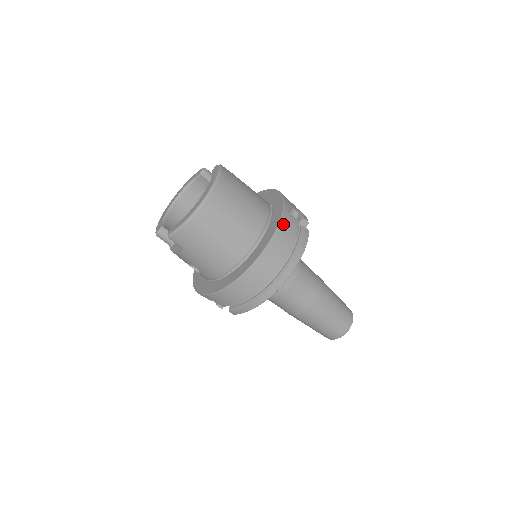
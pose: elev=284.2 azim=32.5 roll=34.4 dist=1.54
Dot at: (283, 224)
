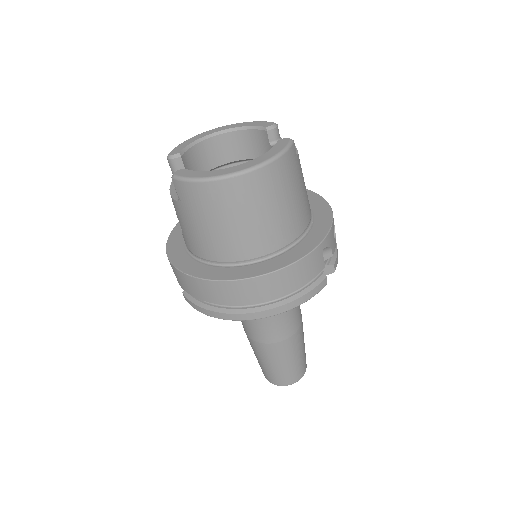
Dot at: (305, 262)
